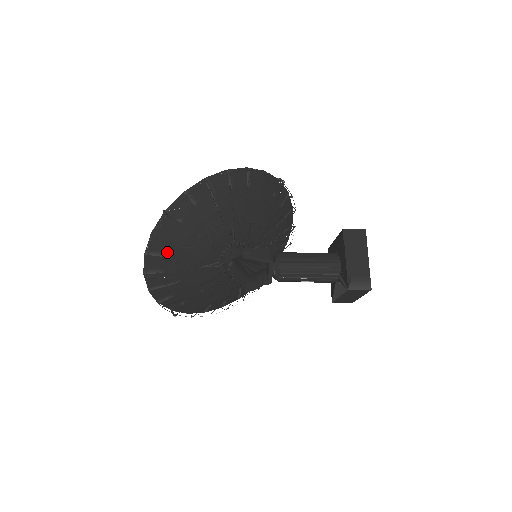
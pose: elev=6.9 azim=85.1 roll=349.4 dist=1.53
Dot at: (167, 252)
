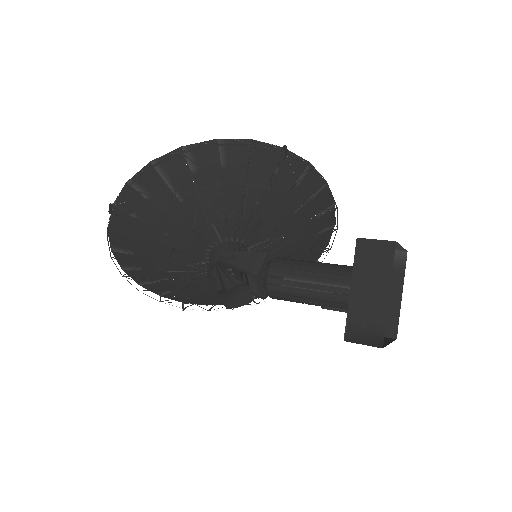
Dot at: (127, 252)
